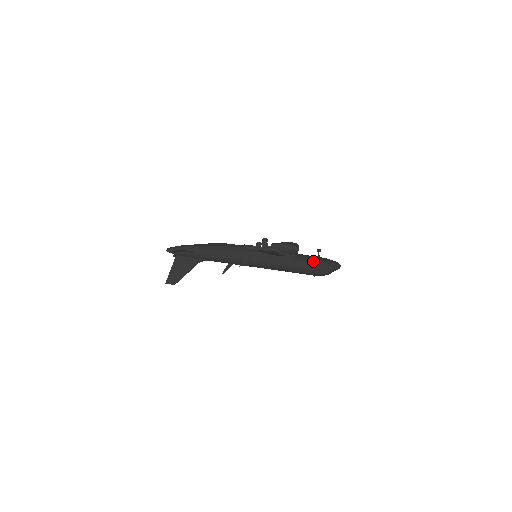
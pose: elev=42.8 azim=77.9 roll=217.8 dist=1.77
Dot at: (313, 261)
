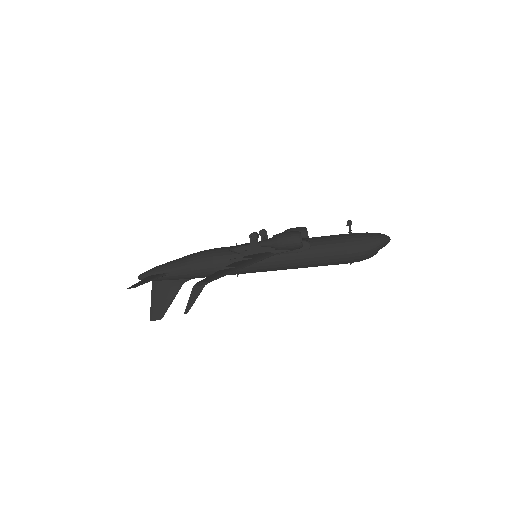
Dot at: (339, 245)
